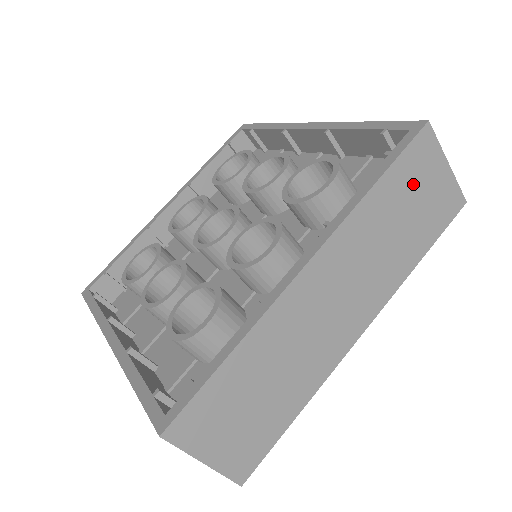
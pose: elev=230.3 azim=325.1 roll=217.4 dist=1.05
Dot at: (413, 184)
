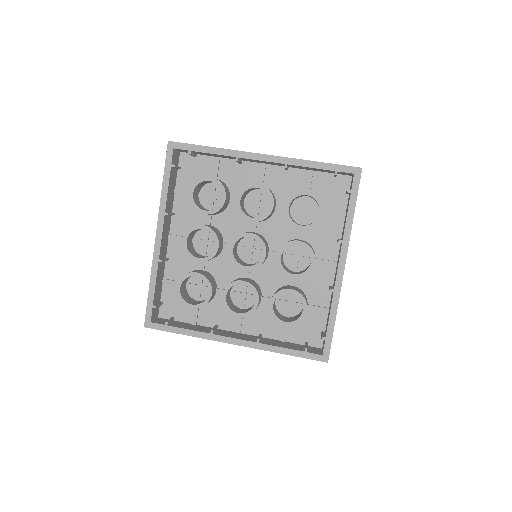
Dot at: occluded
